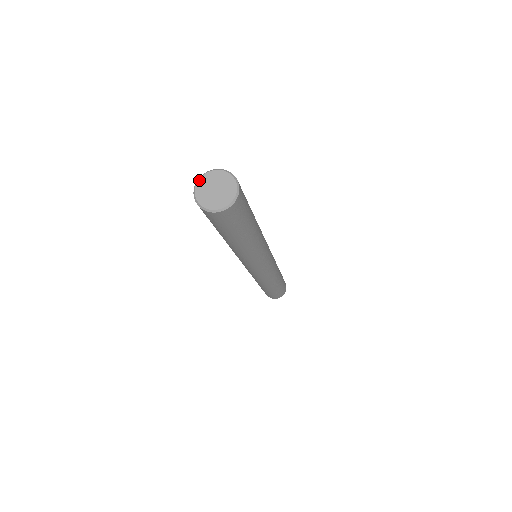
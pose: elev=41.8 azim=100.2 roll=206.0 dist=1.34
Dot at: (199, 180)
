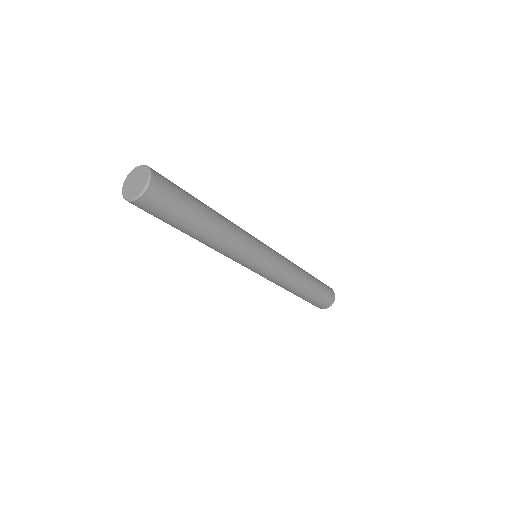
Dot at: (122, 189)
